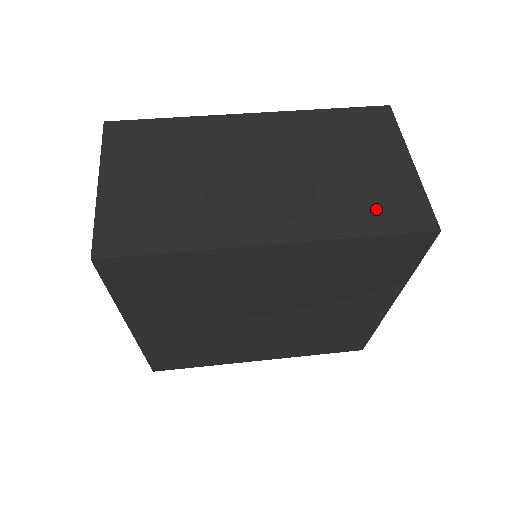
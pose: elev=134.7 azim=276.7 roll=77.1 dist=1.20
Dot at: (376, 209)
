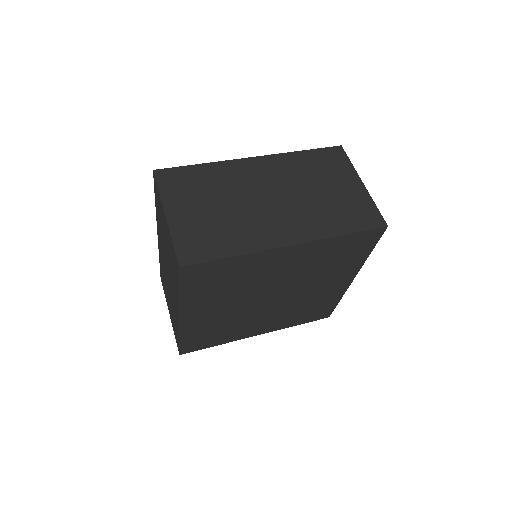
Dot at: (348, 216)
